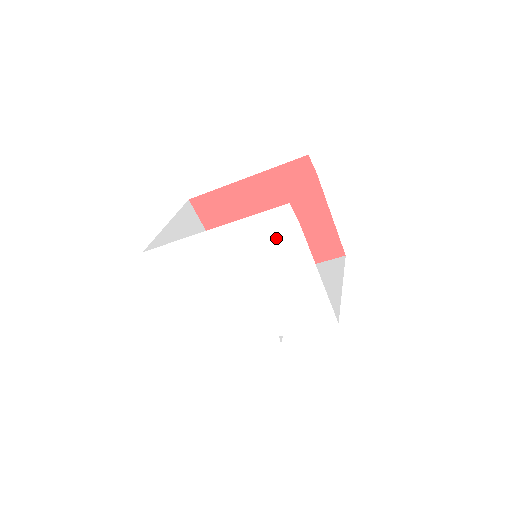
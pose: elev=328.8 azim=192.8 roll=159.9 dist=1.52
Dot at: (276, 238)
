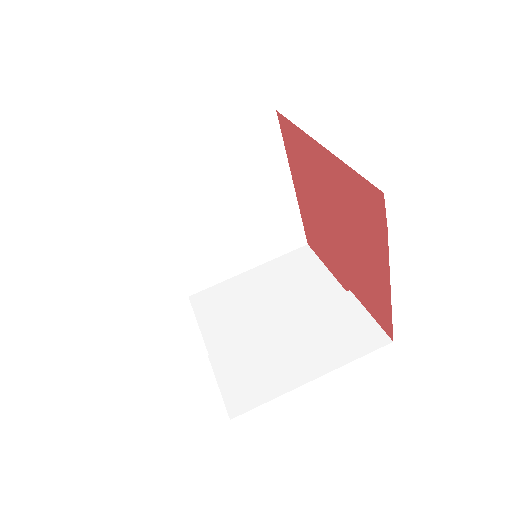
Dot at: occluded
